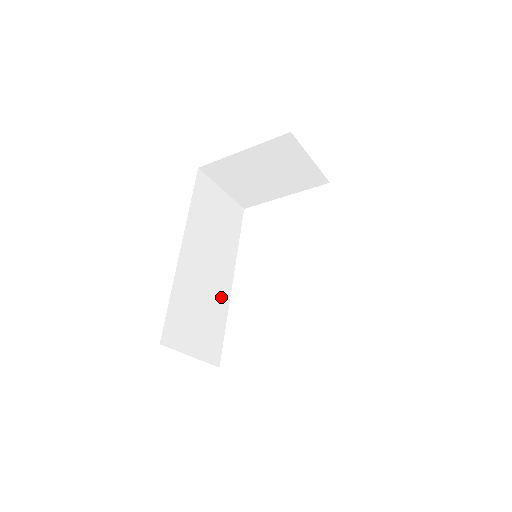
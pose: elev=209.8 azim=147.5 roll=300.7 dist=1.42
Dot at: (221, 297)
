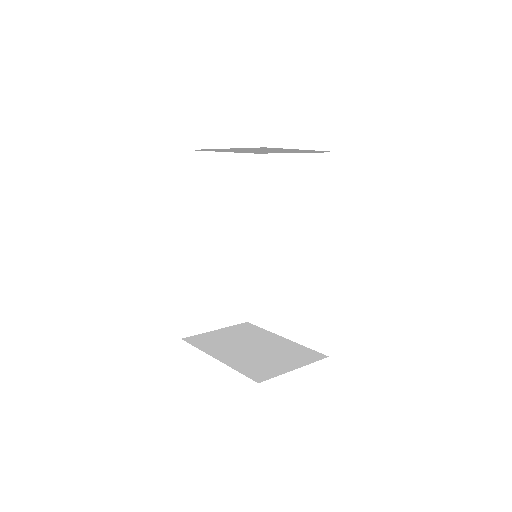
Dot at: (240, 264)
